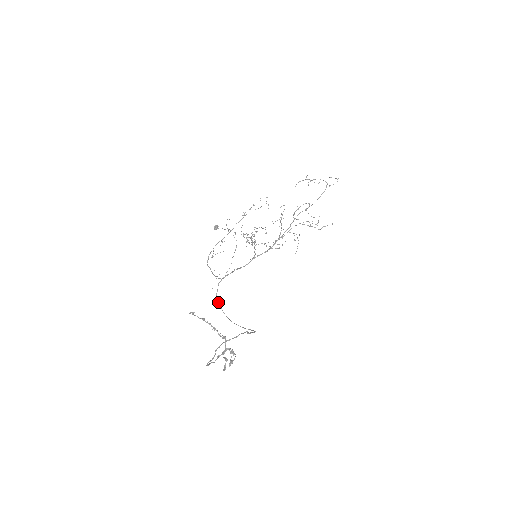
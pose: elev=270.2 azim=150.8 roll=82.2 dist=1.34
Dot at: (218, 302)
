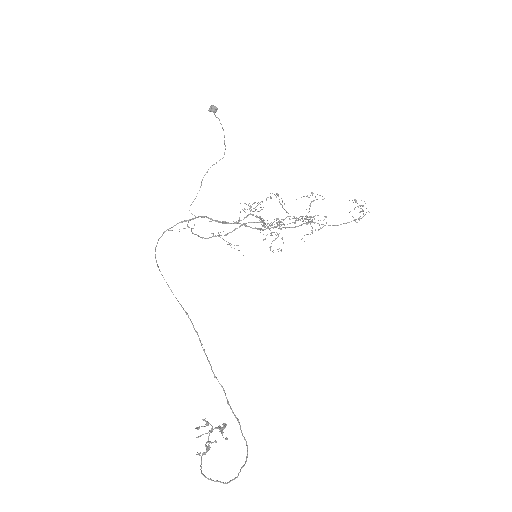
Dot at: occluded
